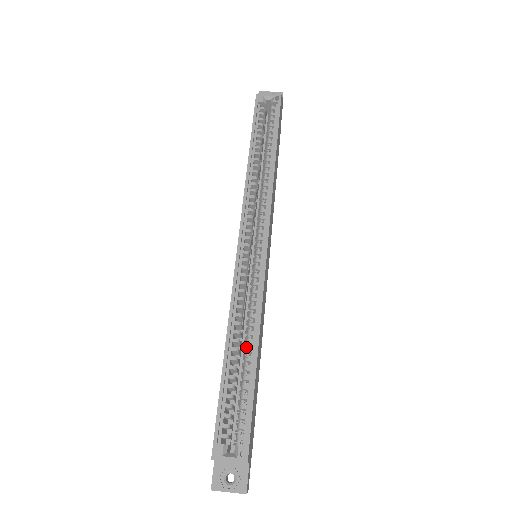
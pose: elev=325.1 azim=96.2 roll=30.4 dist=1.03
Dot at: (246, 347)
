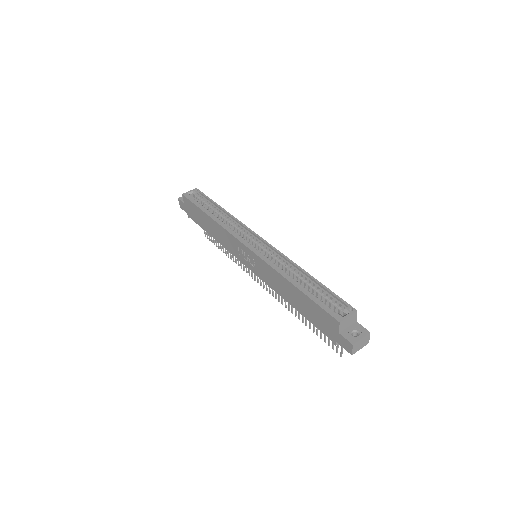
Dot at: (300, 278)
